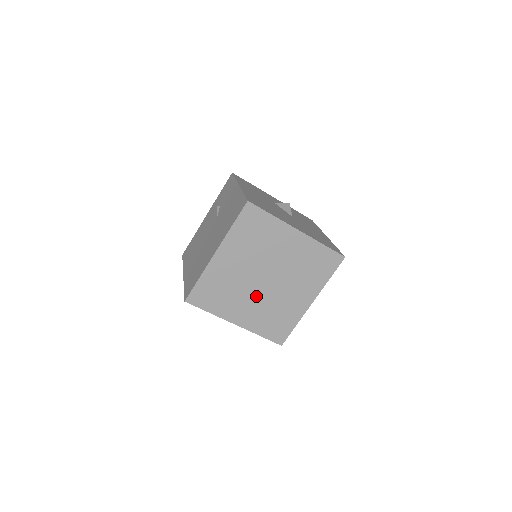
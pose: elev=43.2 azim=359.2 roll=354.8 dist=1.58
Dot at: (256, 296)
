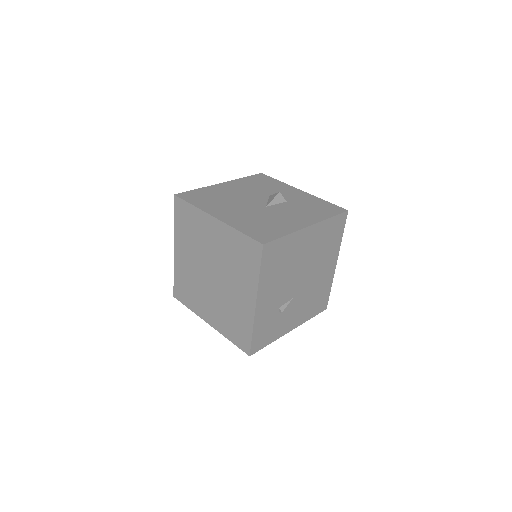
Dot at: (212, 294)
